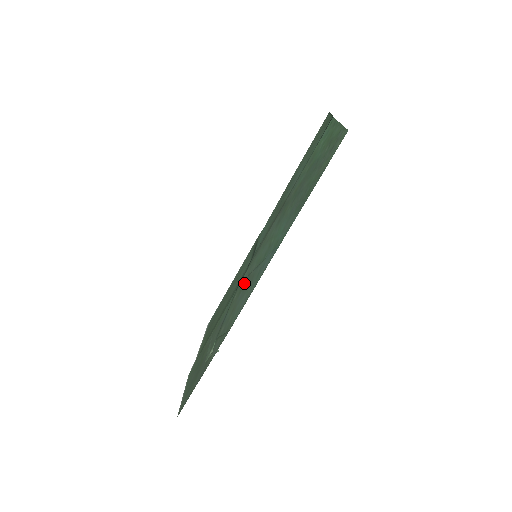
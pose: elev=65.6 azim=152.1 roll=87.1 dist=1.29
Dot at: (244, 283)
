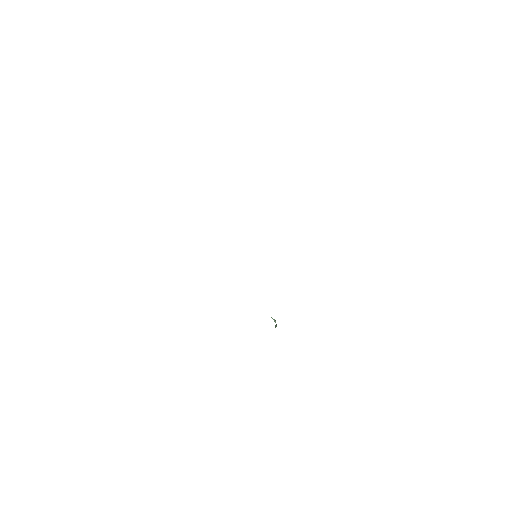
Dot at: occluded
